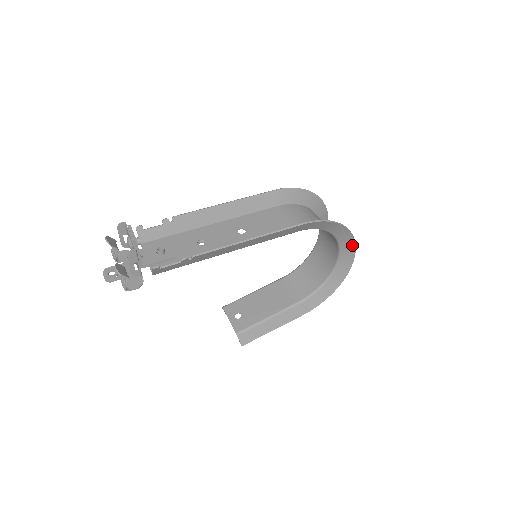
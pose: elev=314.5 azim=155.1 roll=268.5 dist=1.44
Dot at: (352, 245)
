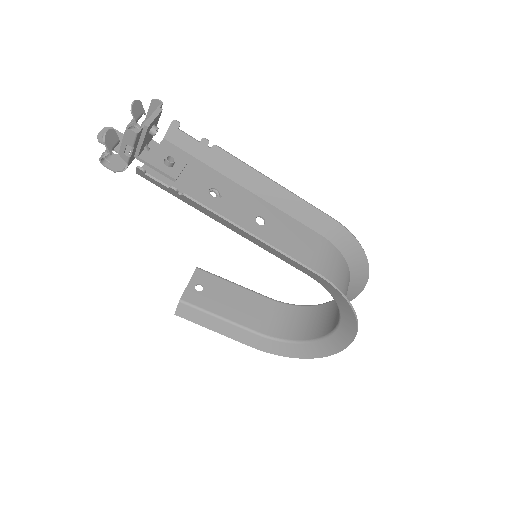
Dot at: (349, 339)
